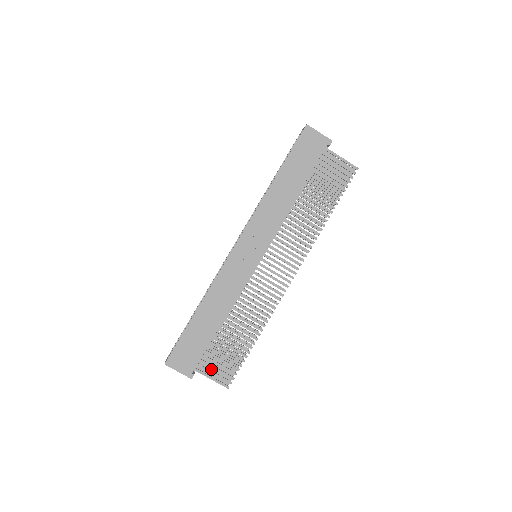
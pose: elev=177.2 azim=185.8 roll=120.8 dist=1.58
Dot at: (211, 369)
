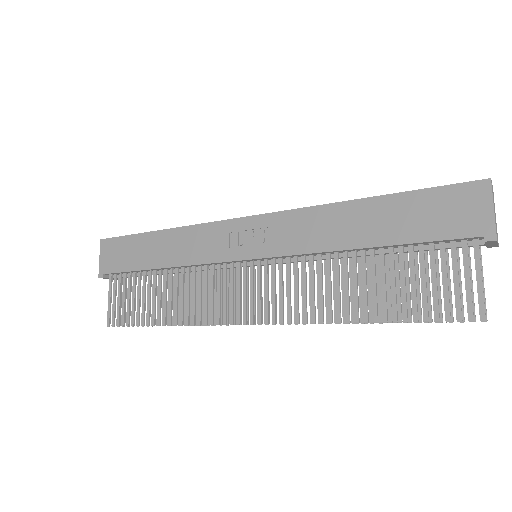
Dot at: occluded
